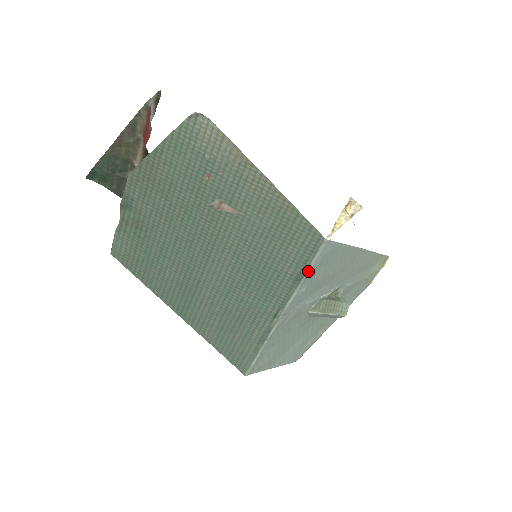
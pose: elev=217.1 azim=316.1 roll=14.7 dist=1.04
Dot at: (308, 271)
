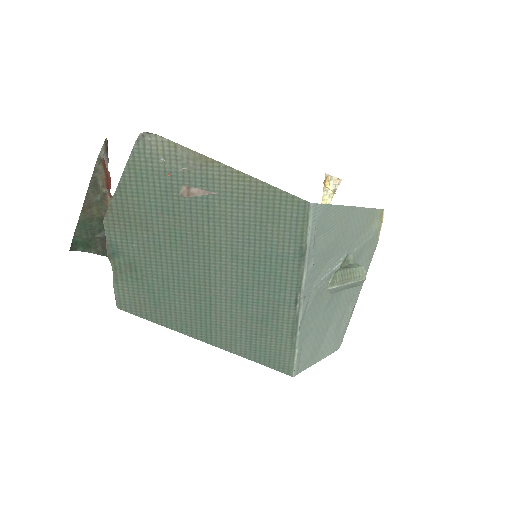
Dot at: (308, 243)
